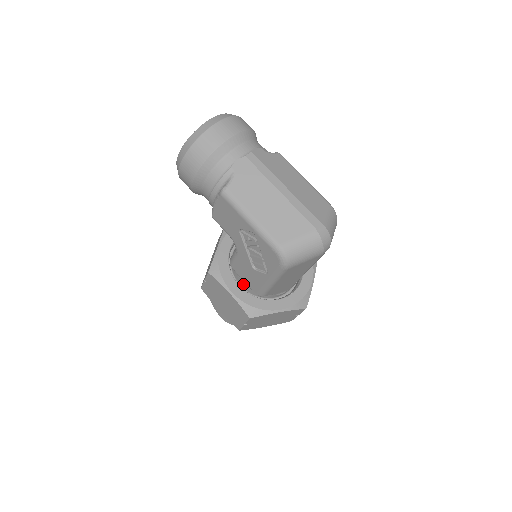
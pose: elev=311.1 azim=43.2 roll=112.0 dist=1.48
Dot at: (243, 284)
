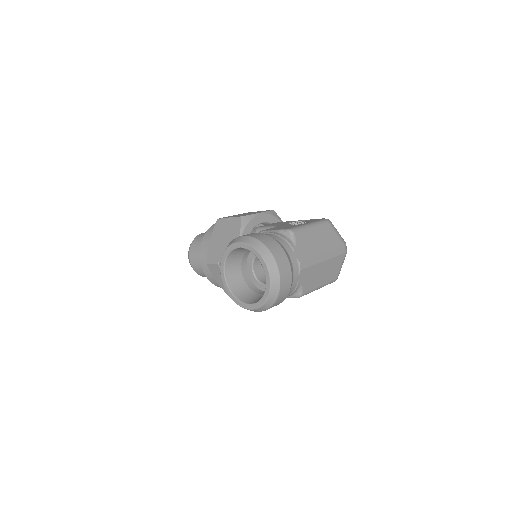
Dot at: occluded
